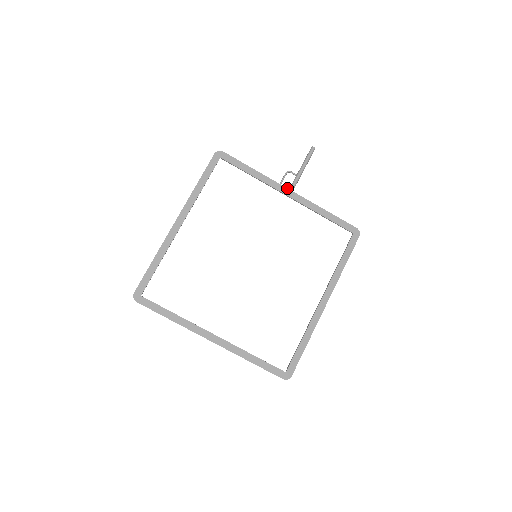
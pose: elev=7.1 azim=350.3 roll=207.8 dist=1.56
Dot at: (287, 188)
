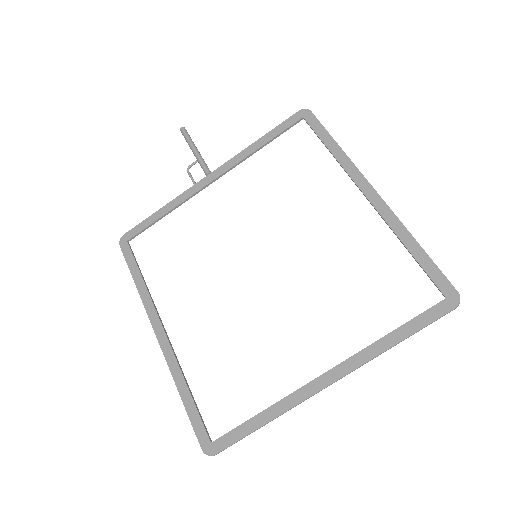
Dot at: (203, 178)
